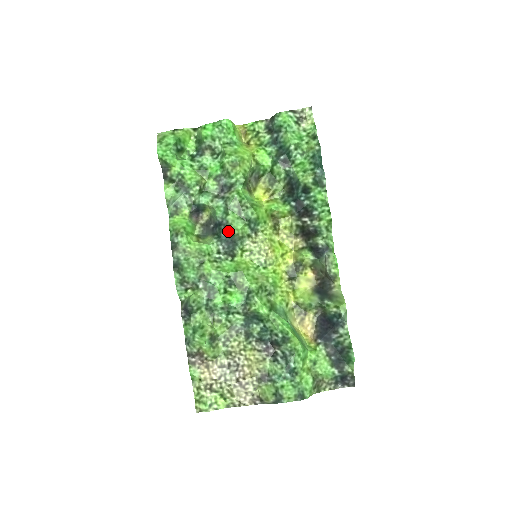
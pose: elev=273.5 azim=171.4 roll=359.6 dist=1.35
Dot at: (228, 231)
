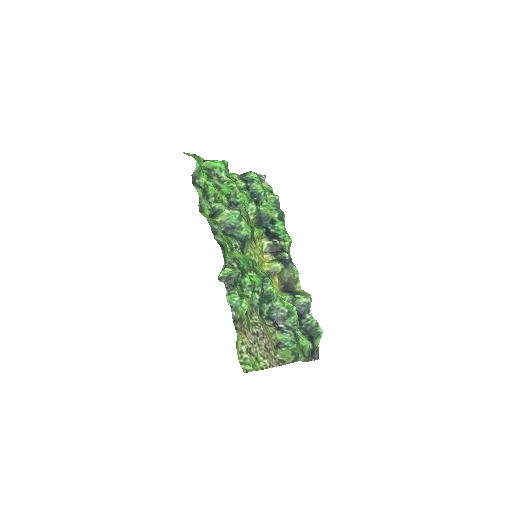
Dot at: (241, 233)
